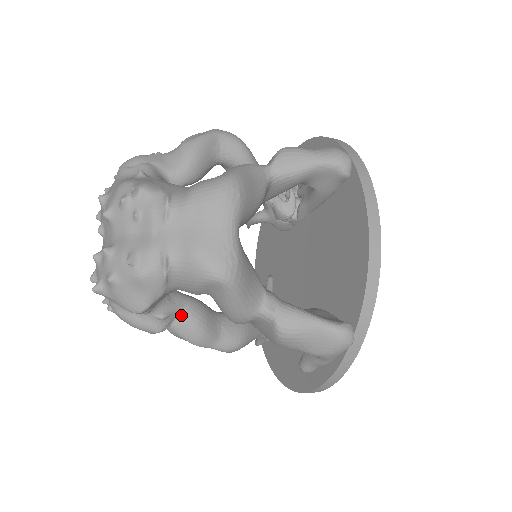
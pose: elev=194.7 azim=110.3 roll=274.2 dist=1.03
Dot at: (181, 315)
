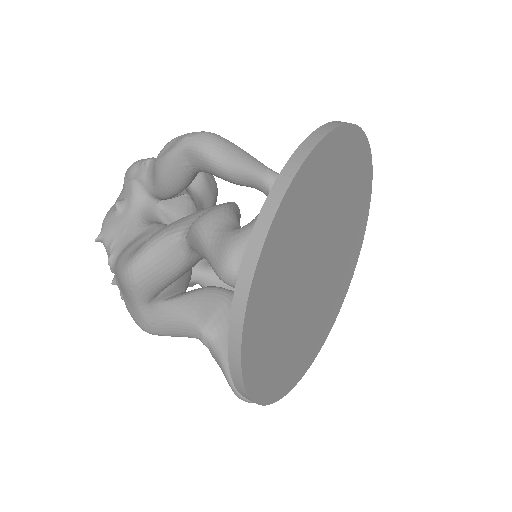
Dot at: (199, 284)
